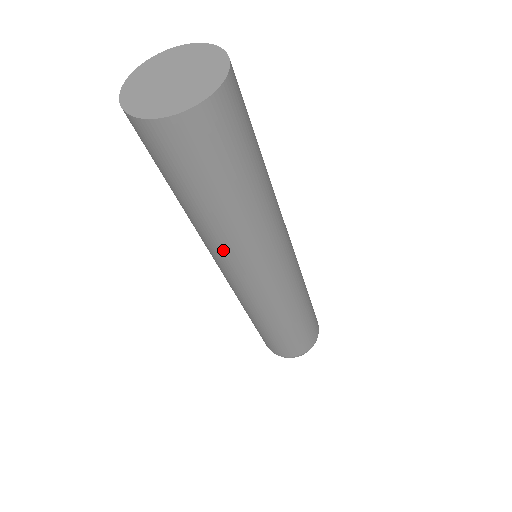
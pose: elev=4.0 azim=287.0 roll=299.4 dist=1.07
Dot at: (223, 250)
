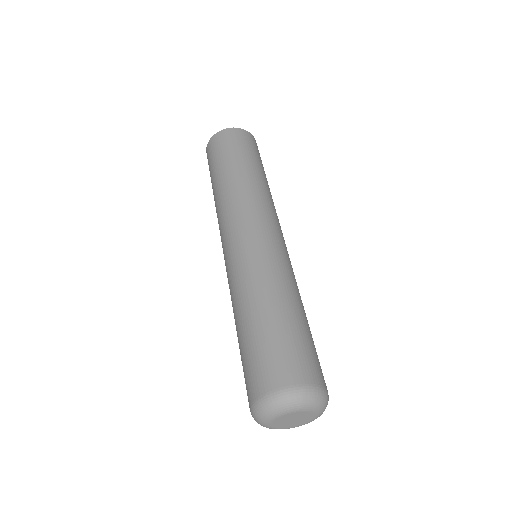
Dot at: (219, 215)
